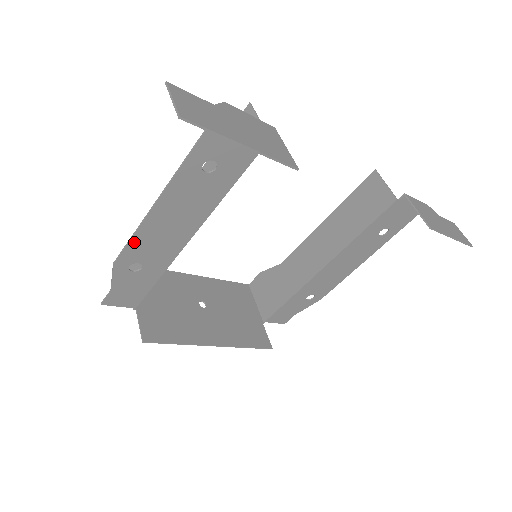
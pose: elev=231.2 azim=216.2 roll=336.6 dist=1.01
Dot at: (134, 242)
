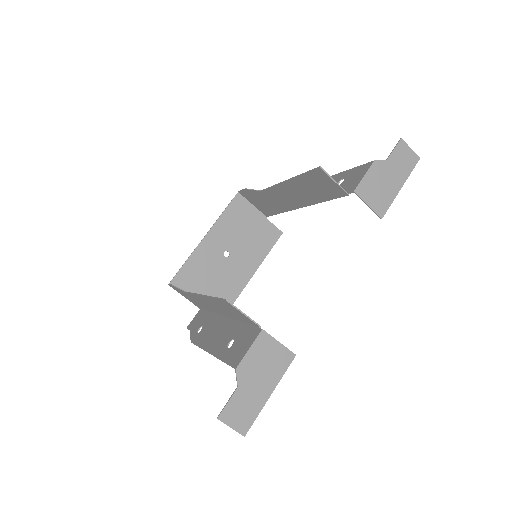
Dot at: (199, 343)
